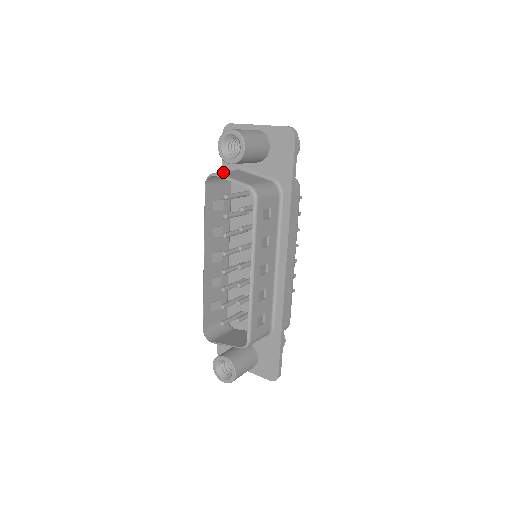
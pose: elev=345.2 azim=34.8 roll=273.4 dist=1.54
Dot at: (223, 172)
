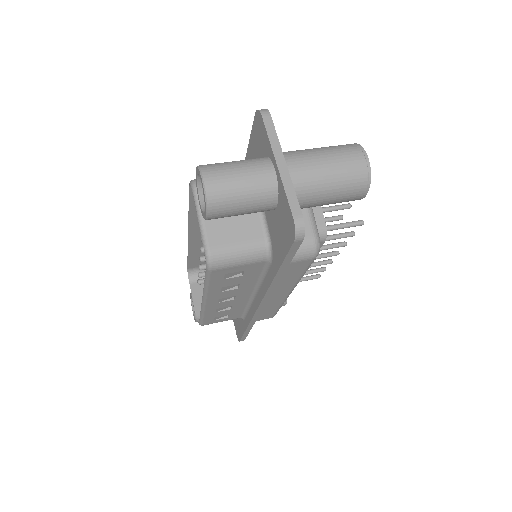
Dot at: occluded
